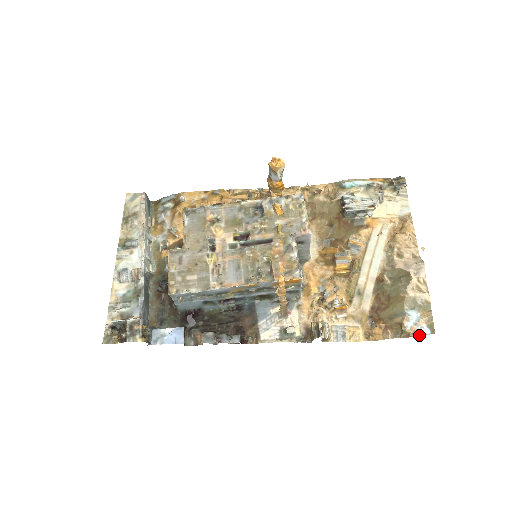
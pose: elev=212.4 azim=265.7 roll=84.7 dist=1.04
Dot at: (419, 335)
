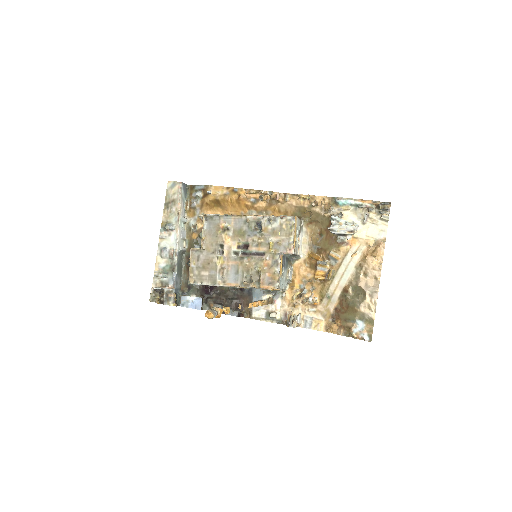
Dot at: (360, 339)
